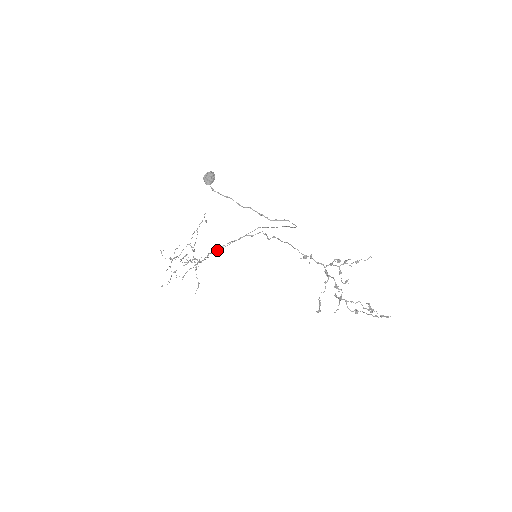
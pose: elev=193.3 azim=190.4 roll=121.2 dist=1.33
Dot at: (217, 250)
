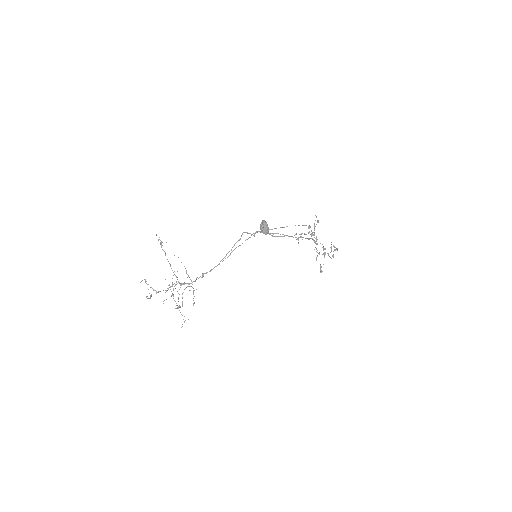
Dot at: occluded
